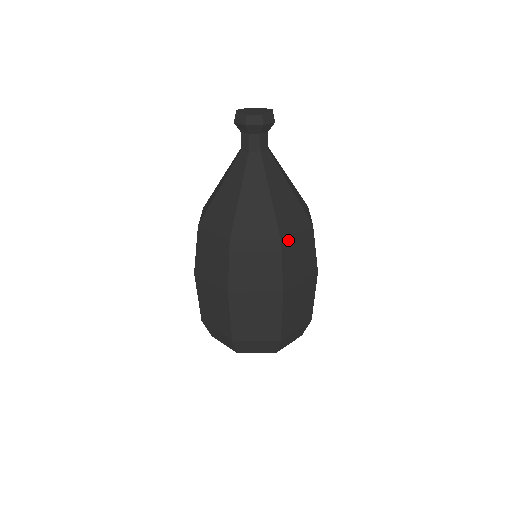
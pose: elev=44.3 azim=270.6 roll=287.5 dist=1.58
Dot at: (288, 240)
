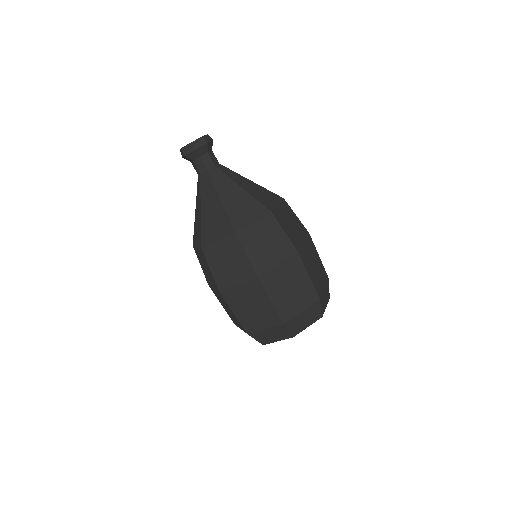
Dot at: (245, 232)
